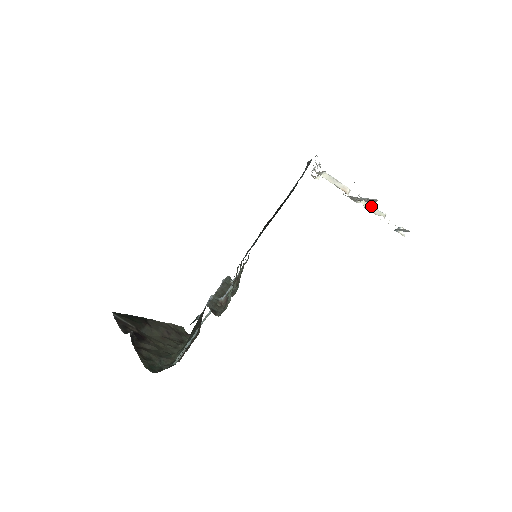
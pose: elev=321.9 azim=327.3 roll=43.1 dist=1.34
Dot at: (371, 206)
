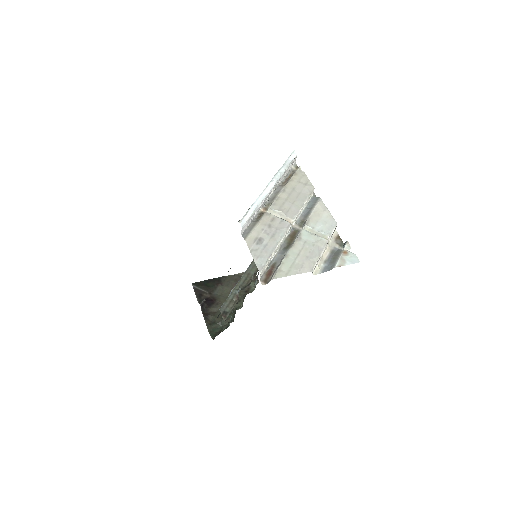
Dot at: (315, 231)
